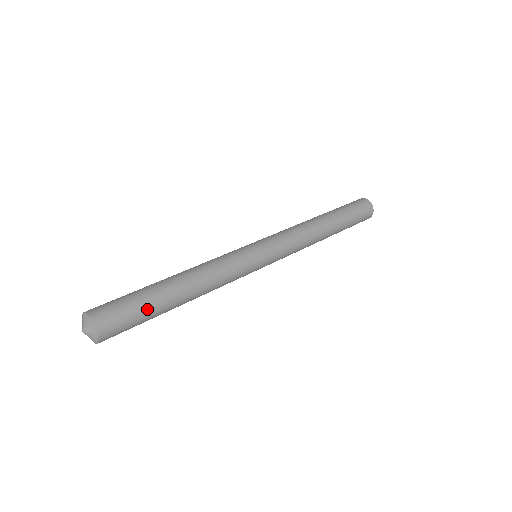
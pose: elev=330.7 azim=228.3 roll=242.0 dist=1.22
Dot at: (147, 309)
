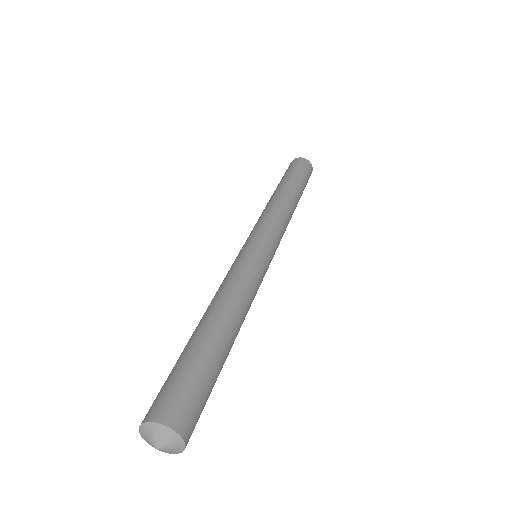
Dot at: occluded
